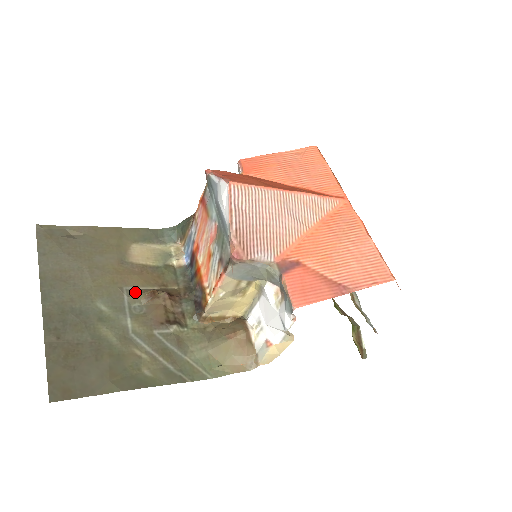
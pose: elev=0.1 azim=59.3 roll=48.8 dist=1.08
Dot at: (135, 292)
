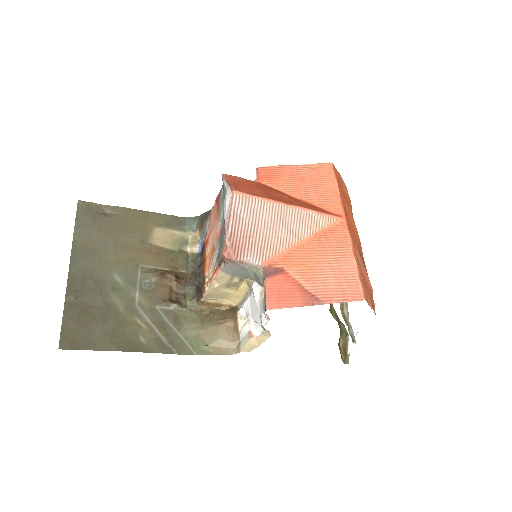
Dot at: (148, 270)
